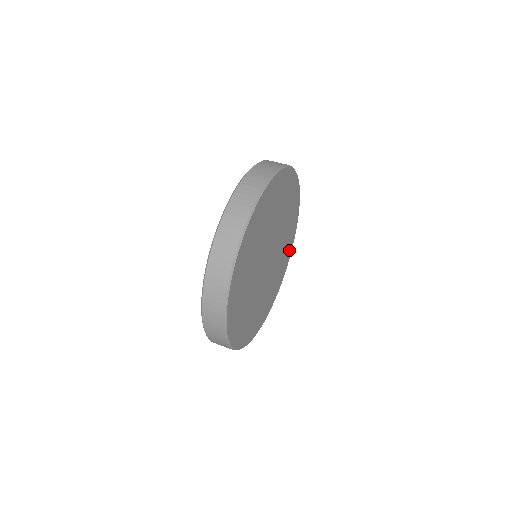
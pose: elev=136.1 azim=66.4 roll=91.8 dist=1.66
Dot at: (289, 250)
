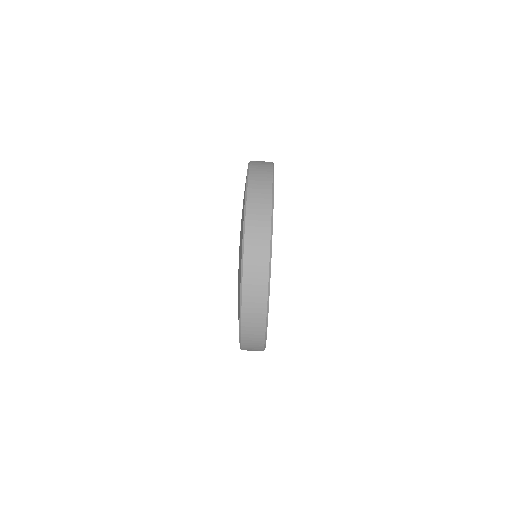
Dot at: occluded
